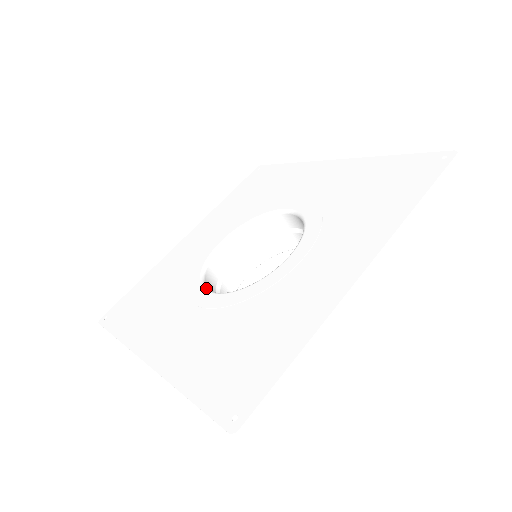
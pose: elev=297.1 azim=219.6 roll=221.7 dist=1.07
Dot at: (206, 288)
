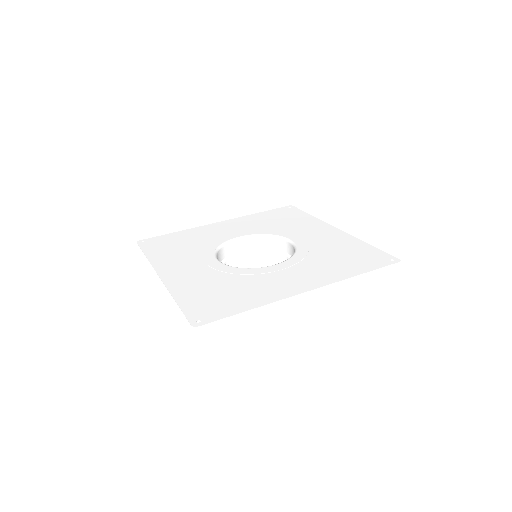
Dot at: (216, 257)
